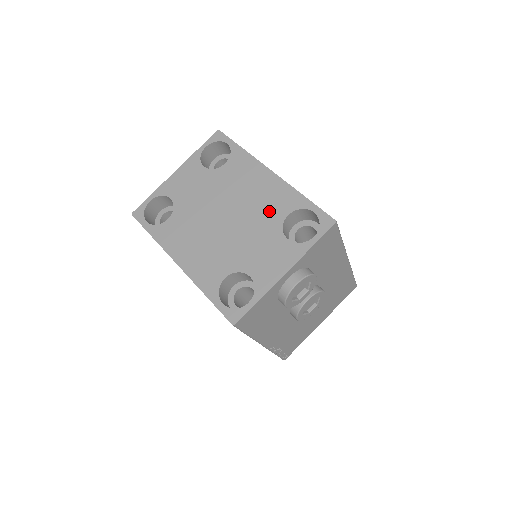
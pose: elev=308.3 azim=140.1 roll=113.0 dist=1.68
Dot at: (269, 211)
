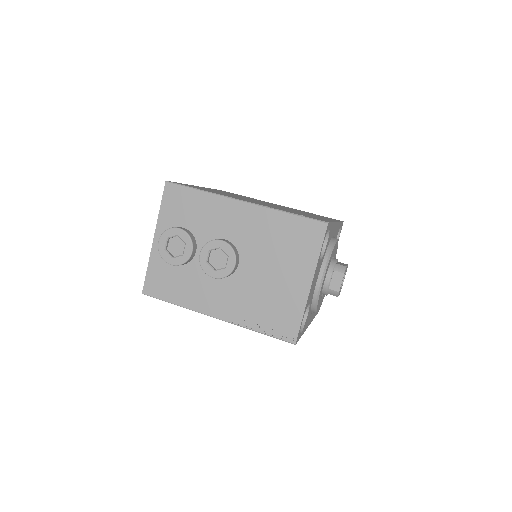
Dot at: occluded
